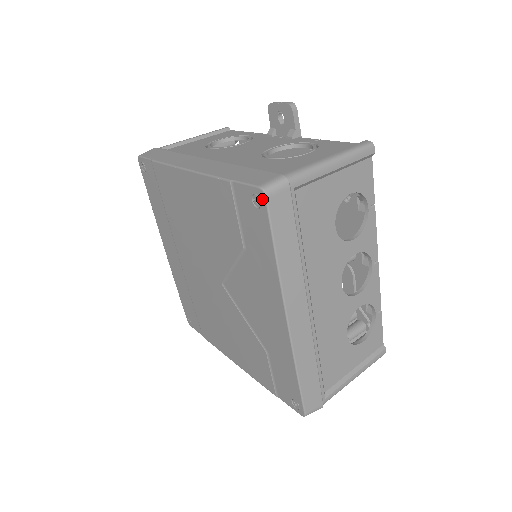
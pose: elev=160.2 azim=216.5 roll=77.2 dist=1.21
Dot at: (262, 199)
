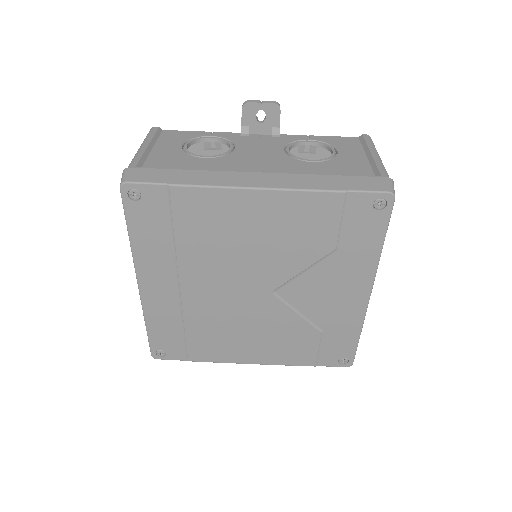
Dot at: (389, 202)
